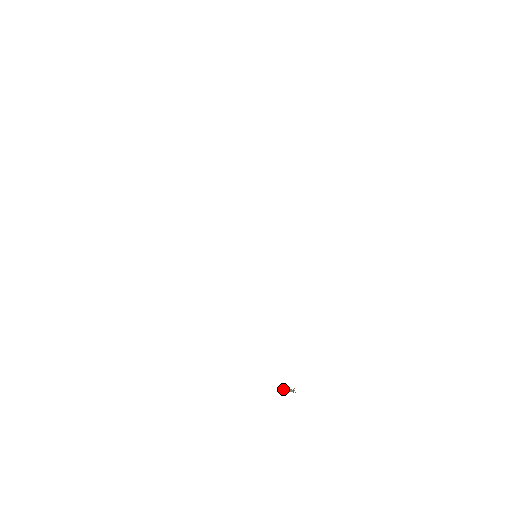
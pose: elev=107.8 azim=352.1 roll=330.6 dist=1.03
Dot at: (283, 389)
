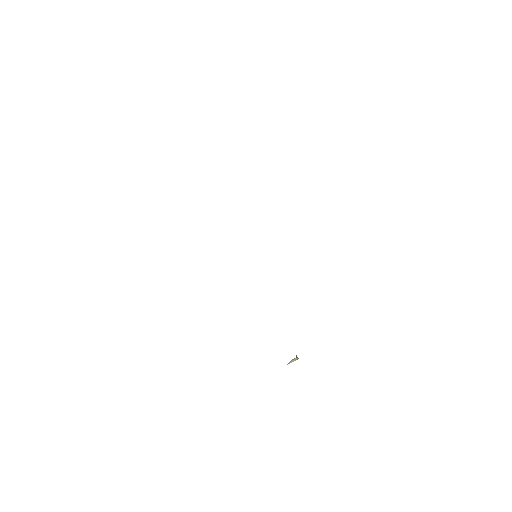
Dot at: (289, 362)
